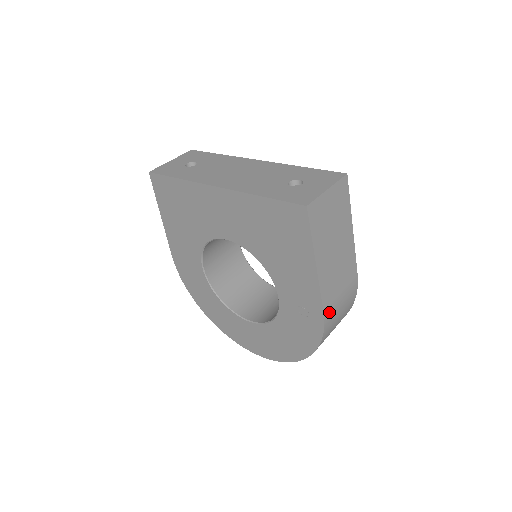
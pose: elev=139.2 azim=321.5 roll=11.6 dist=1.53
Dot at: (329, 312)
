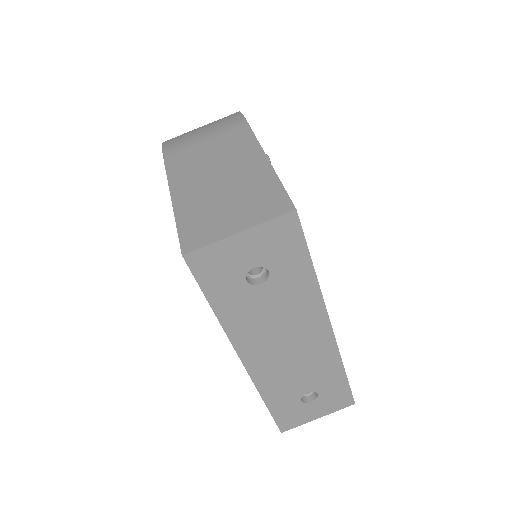
Dot at: occluded
